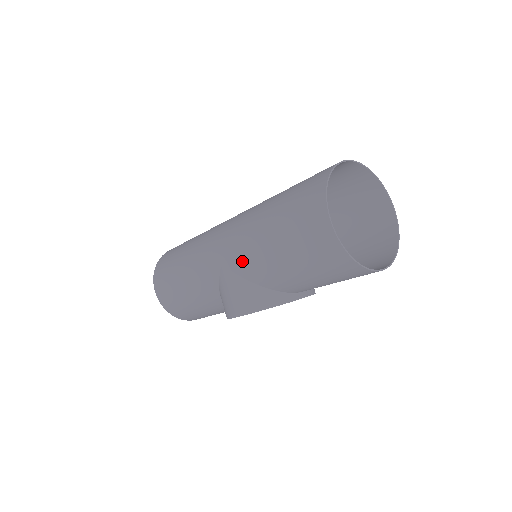
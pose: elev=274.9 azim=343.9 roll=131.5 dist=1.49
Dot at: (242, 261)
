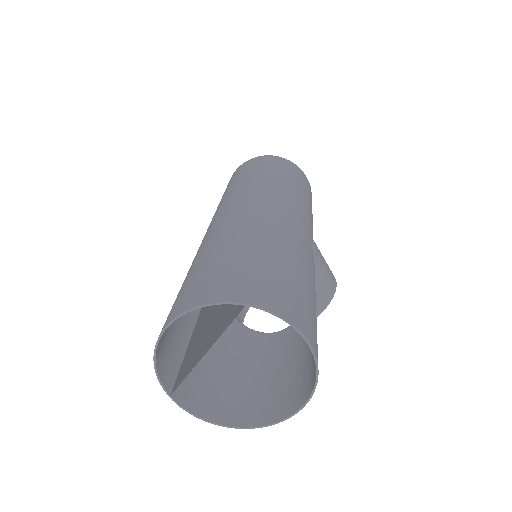
Dot at: occluded
